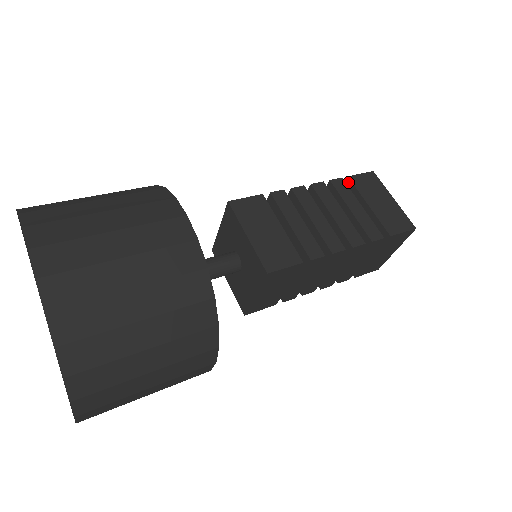
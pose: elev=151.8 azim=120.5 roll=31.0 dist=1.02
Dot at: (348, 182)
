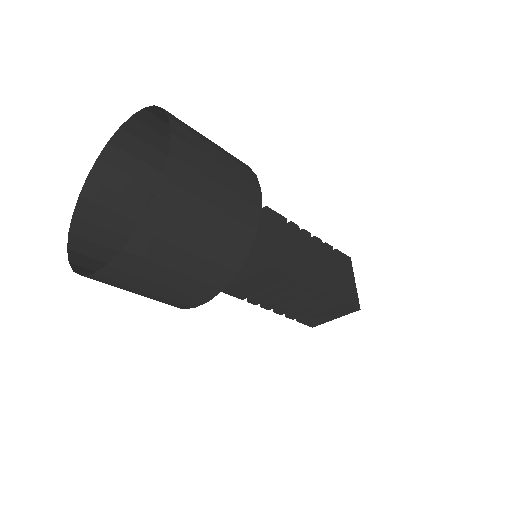
Dot at: occluded
